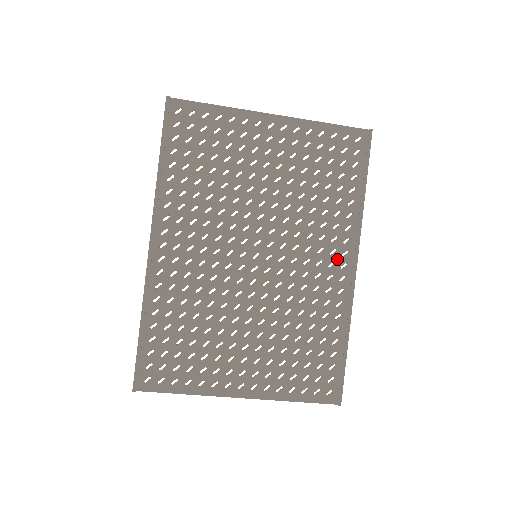
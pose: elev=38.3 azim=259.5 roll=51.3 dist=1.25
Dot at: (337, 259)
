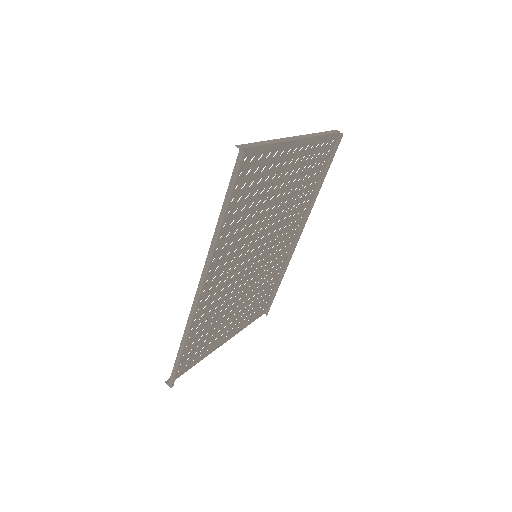
Dot at: (292, 233)
